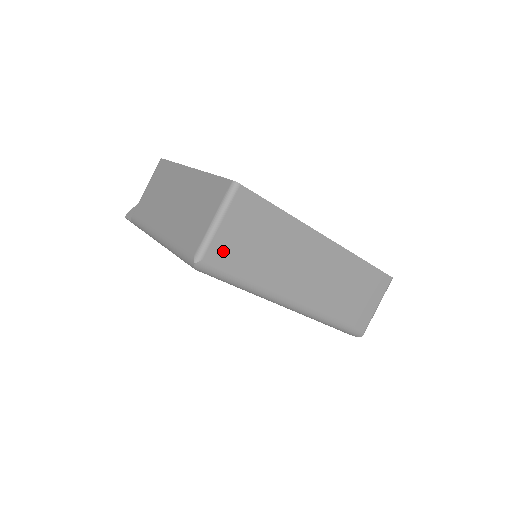
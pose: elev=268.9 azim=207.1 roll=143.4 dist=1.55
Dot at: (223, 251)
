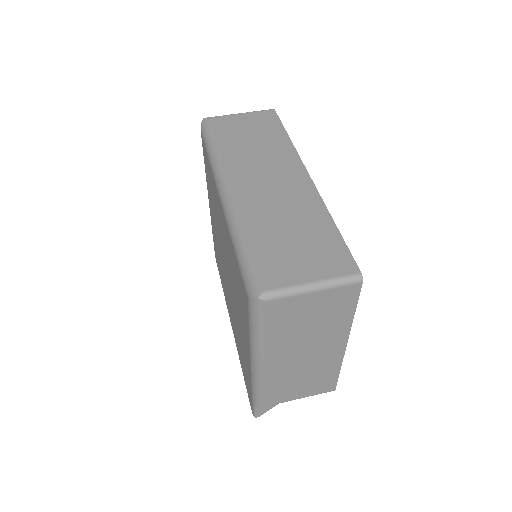
Dot at: (225, 123)
